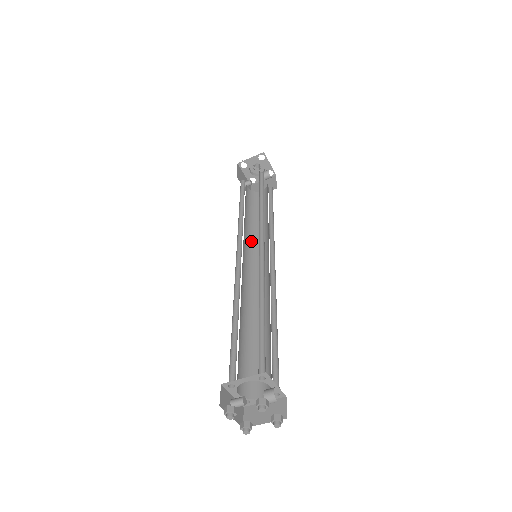
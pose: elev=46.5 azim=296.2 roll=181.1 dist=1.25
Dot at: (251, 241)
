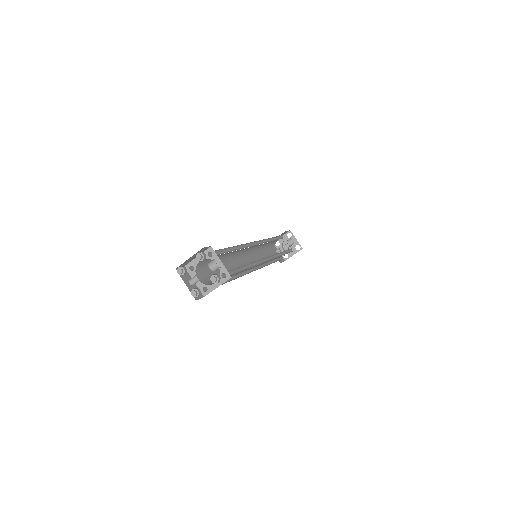
Dot at: occluded
